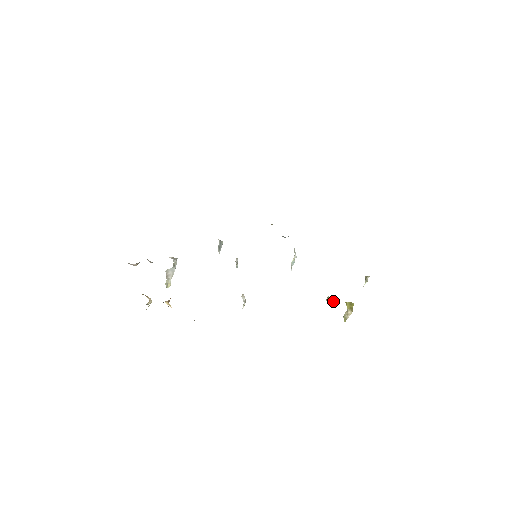
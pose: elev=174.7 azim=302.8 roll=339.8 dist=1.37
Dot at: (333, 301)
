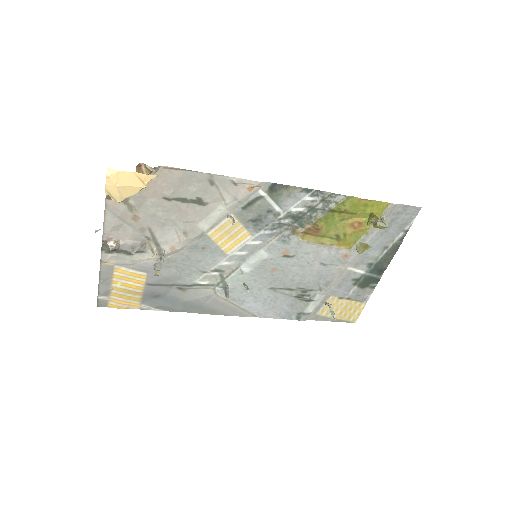
Dot at: (363, 245)
